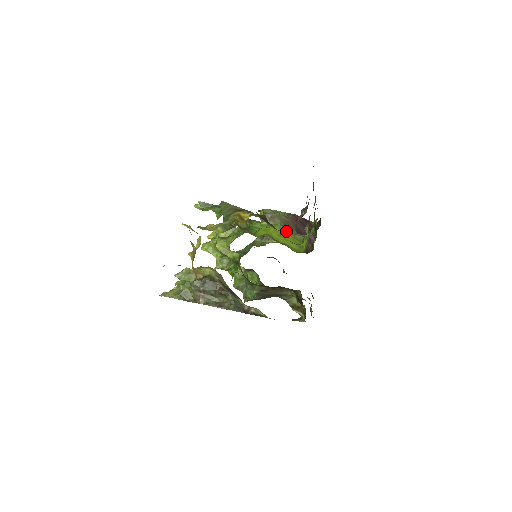
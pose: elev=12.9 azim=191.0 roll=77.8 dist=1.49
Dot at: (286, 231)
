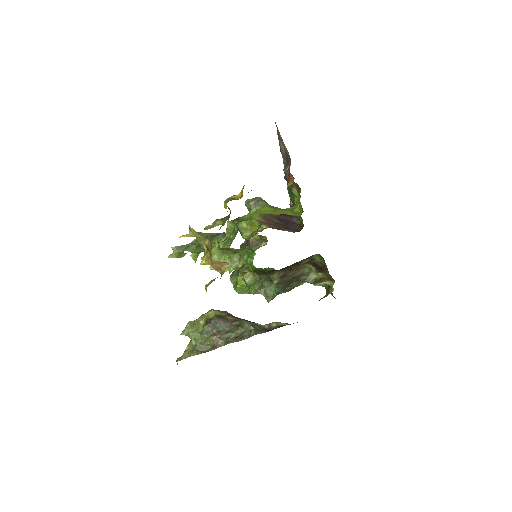
Dot at: (275, 208)
